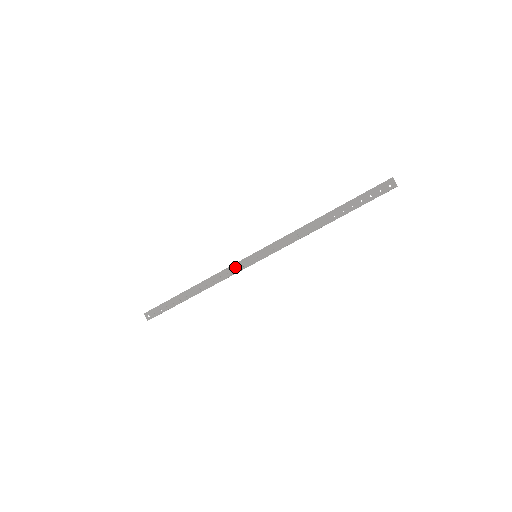
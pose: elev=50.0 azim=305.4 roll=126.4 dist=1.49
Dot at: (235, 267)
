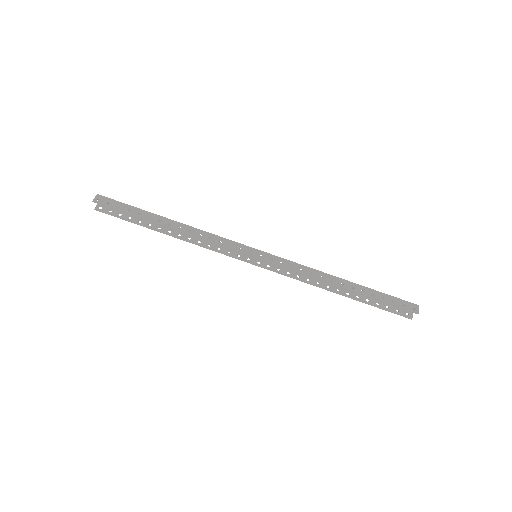
Dot at: (232, 244)
